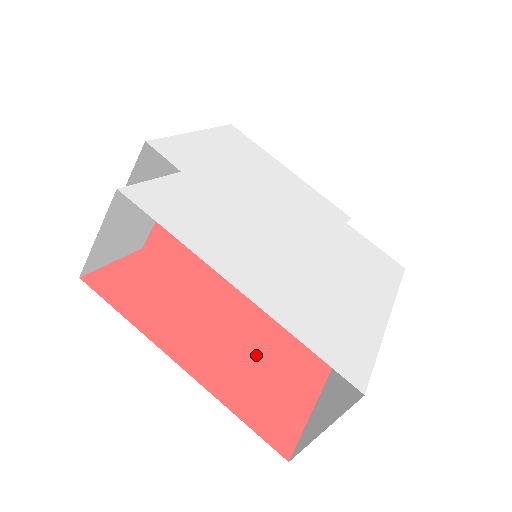
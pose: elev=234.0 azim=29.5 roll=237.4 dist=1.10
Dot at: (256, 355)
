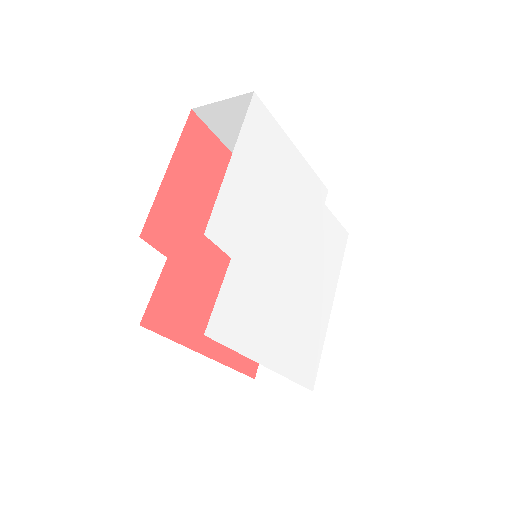
Dot at: occluded
